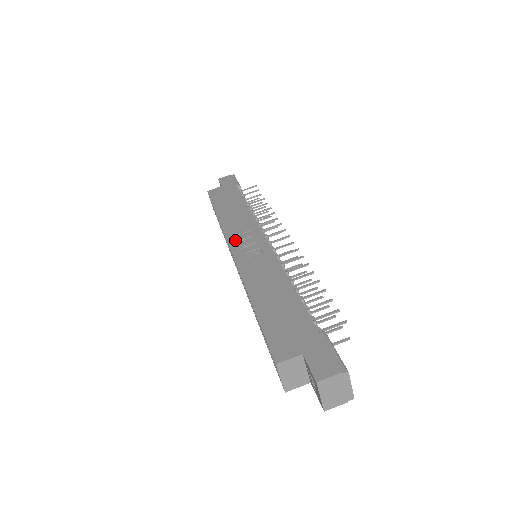
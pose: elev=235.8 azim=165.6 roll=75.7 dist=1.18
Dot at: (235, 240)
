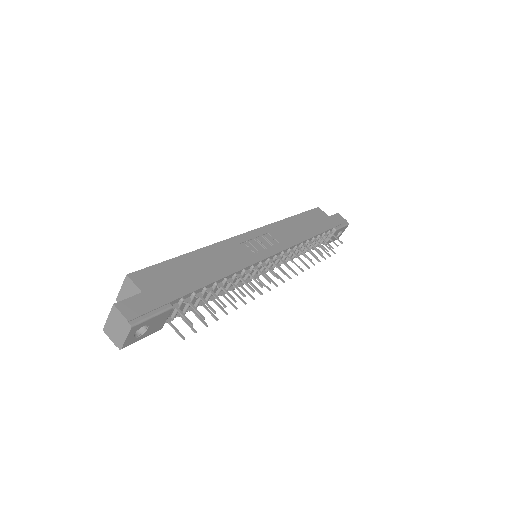
Dot at: (263, 233)
